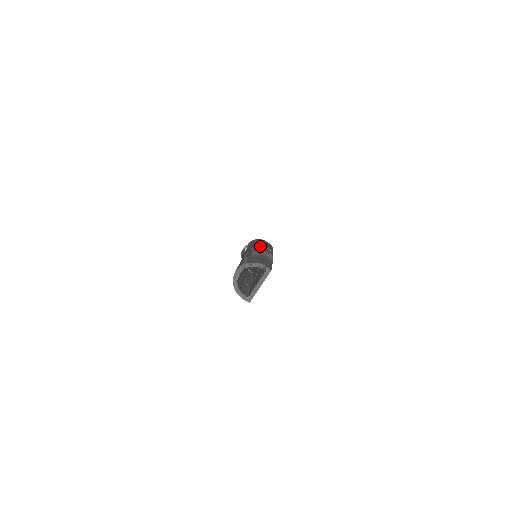
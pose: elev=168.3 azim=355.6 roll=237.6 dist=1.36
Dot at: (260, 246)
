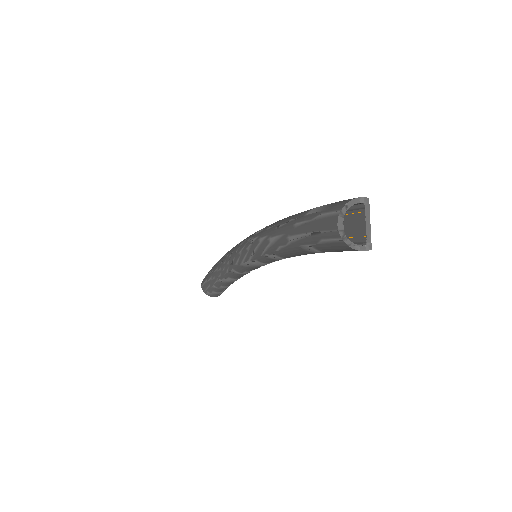
Dot at: (291, 216)
